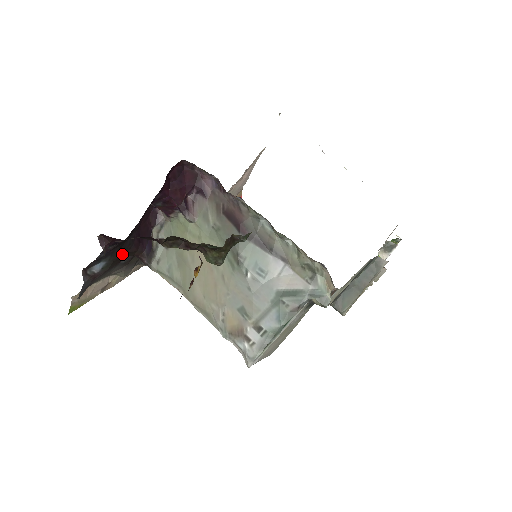
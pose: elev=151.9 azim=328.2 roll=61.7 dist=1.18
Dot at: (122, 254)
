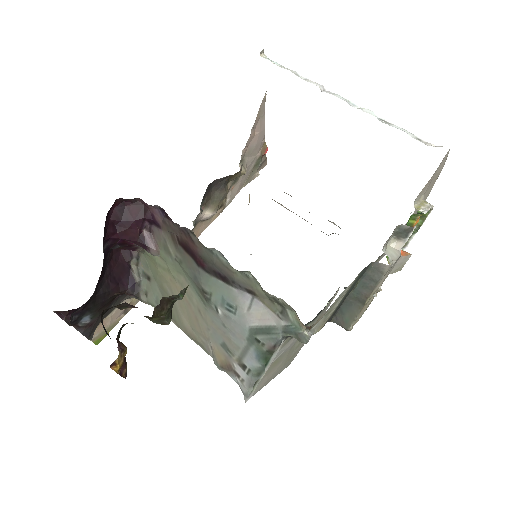
Dot at: (103, 302)
